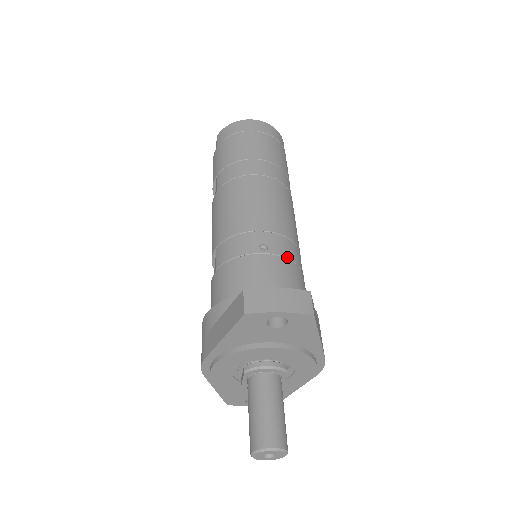
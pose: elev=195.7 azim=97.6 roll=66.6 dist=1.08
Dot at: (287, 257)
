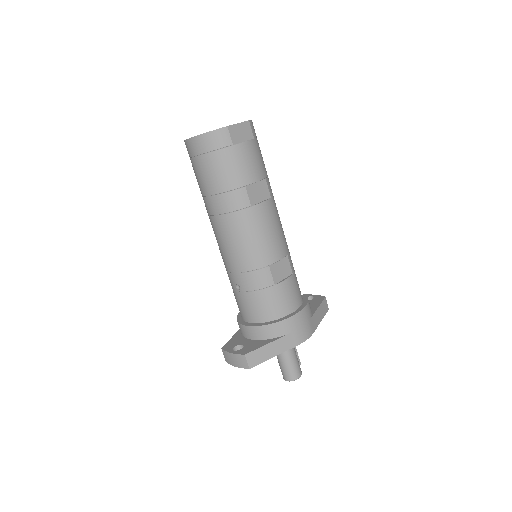
Dot at: (253, 290)
